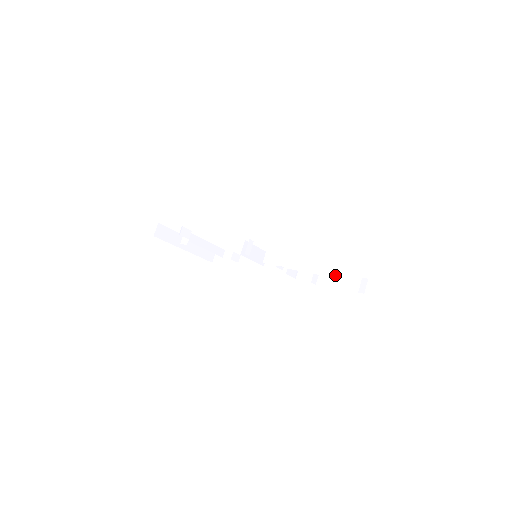
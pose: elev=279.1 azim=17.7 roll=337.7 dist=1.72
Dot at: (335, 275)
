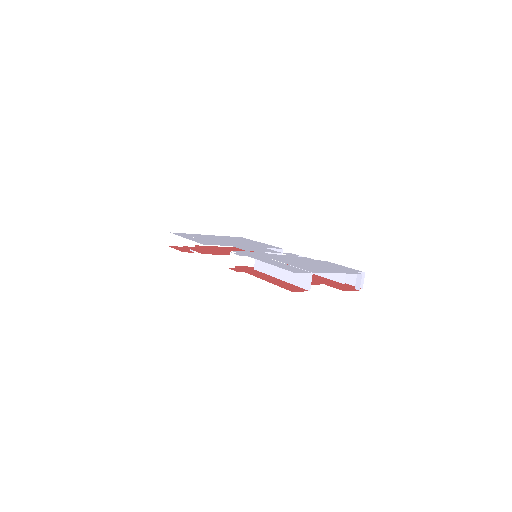
Dot at: (307, 288)
